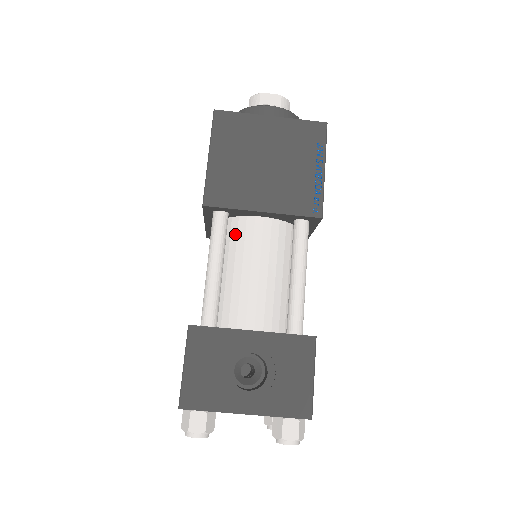
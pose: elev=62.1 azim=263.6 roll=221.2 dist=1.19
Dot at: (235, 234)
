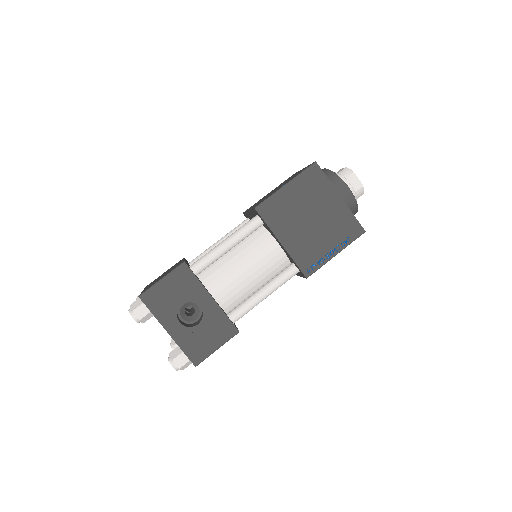
Dot at: (256, 238)
